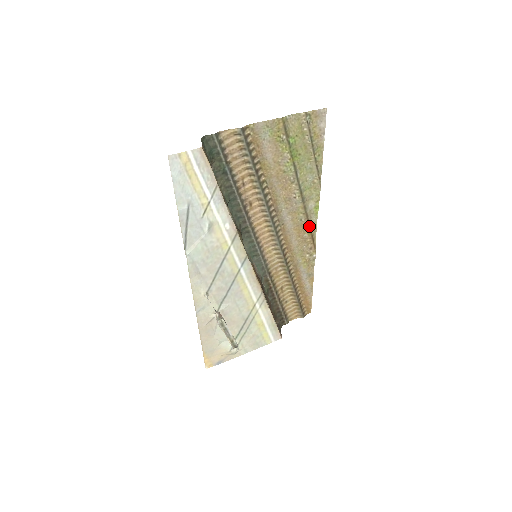
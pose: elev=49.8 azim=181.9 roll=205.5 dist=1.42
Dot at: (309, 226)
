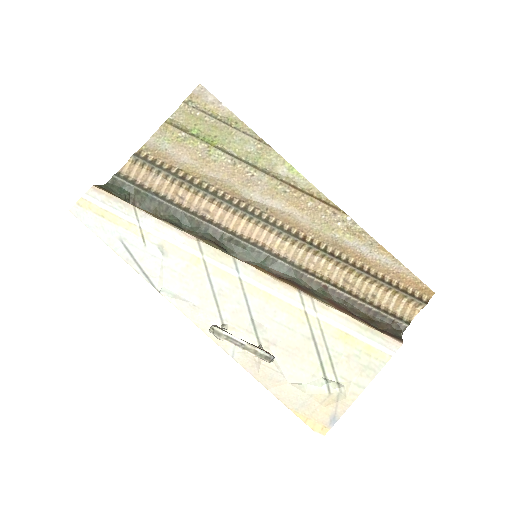
Dot at: (303, 192)
